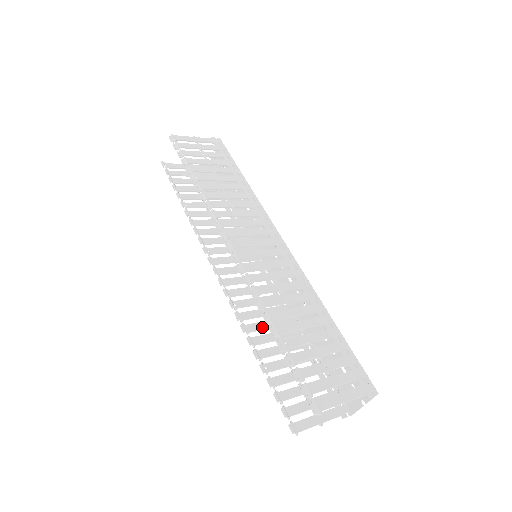
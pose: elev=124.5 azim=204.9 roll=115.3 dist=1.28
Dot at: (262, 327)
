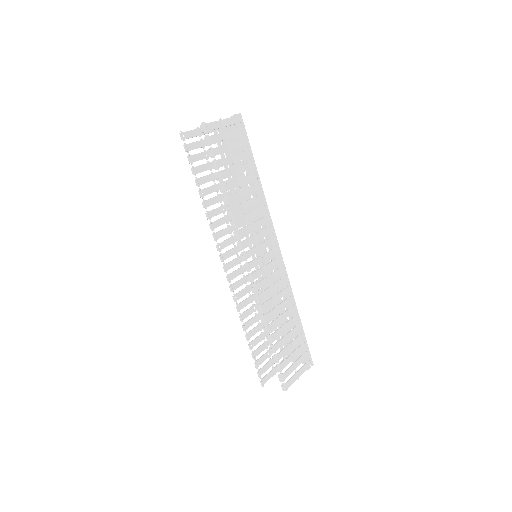
Dot at: (251, 312)
